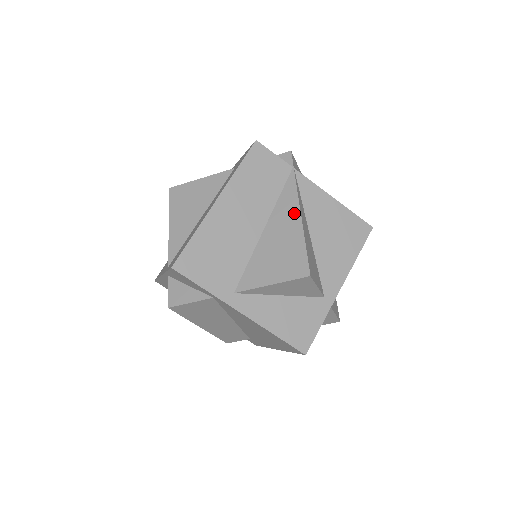
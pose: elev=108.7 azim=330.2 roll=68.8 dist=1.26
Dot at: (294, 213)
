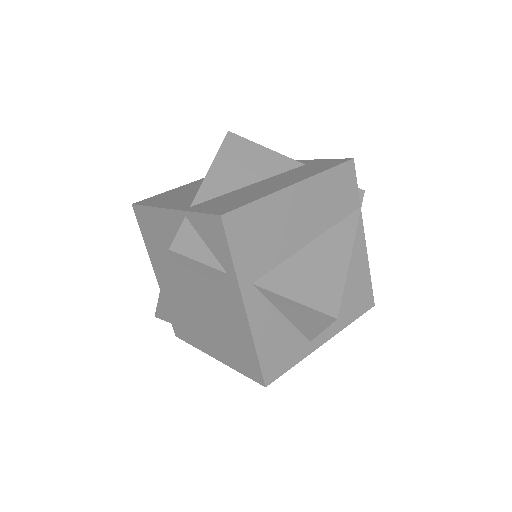
Dot at: (345, 248)
